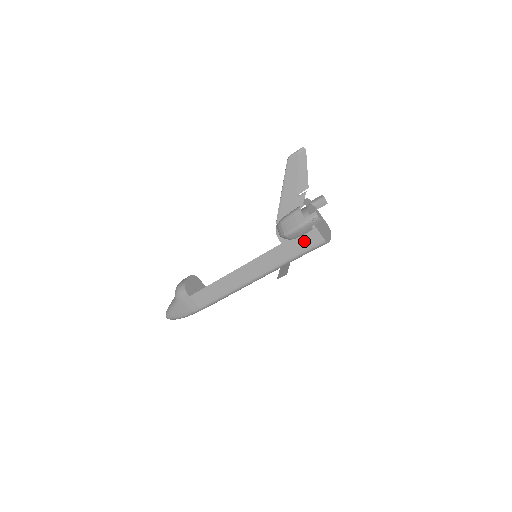
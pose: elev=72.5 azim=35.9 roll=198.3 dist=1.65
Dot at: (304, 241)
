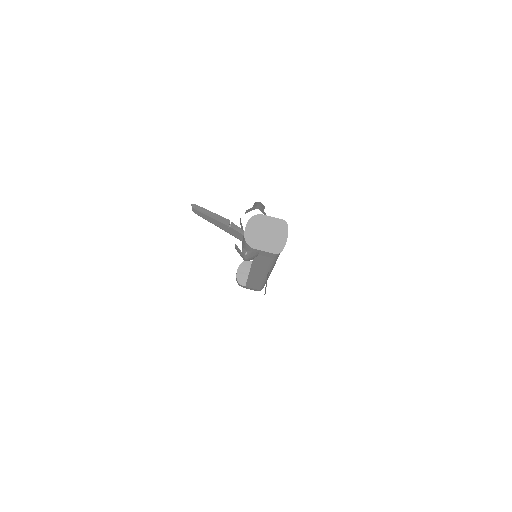
Dot at: (264, 257)
